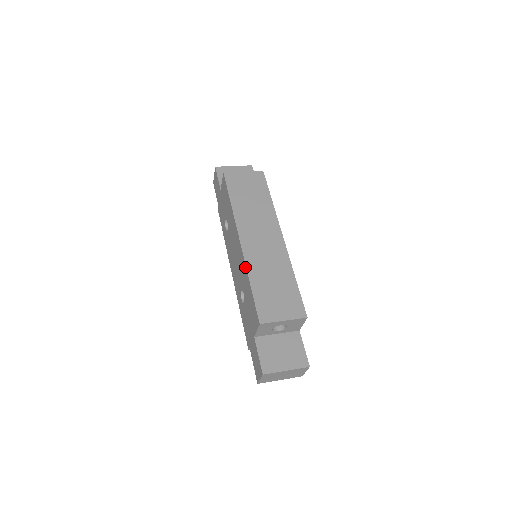
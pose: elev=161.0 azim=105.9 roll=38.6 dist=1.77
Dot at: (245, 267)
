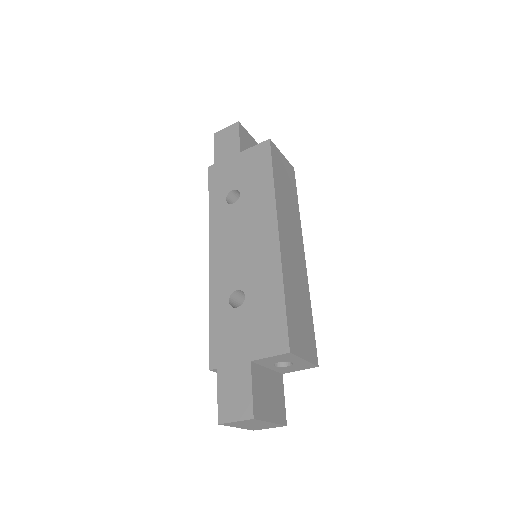
Dot at: (279, 268)
